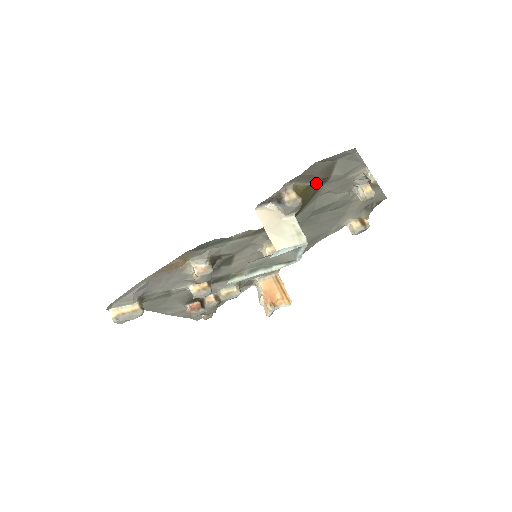
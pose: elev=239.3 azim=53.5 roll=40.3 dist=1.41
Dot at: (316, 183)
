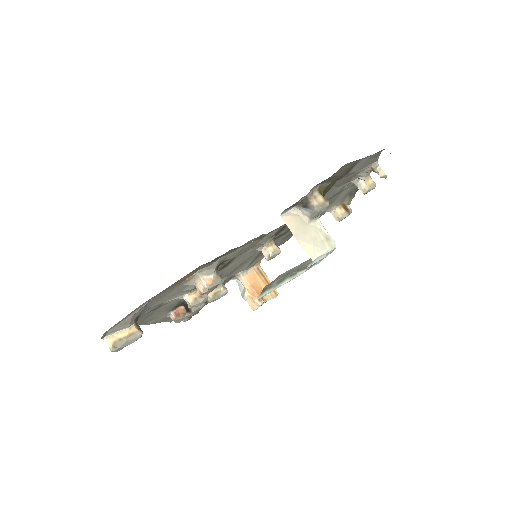
Dot at: (334, 181)
